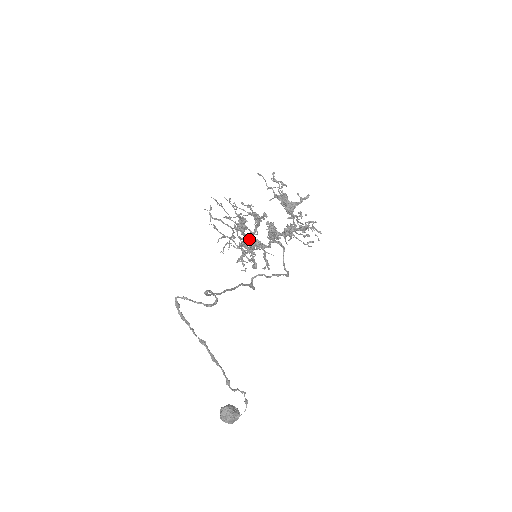
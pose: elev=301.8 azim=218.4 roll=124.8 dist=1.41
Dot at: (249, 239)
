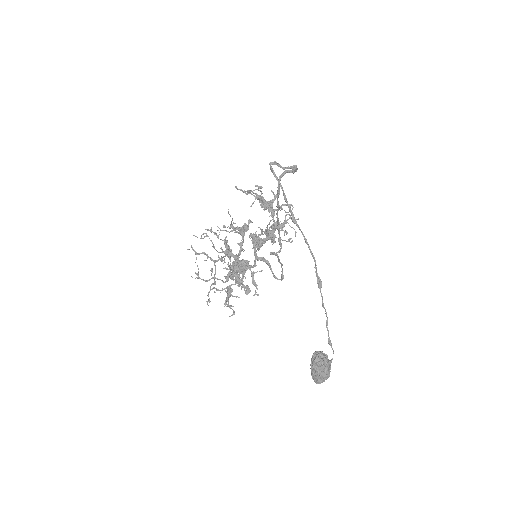
Dot at: (235, 265)
